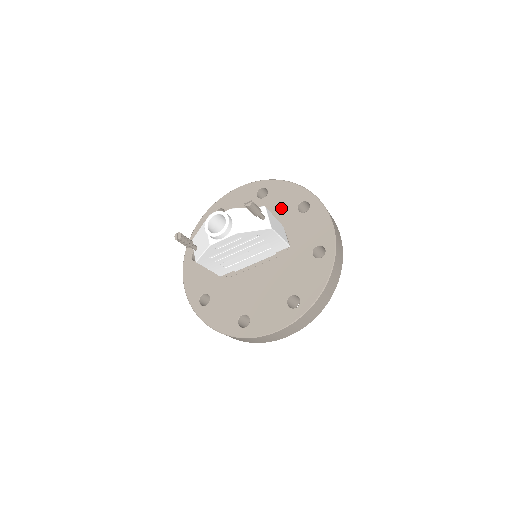
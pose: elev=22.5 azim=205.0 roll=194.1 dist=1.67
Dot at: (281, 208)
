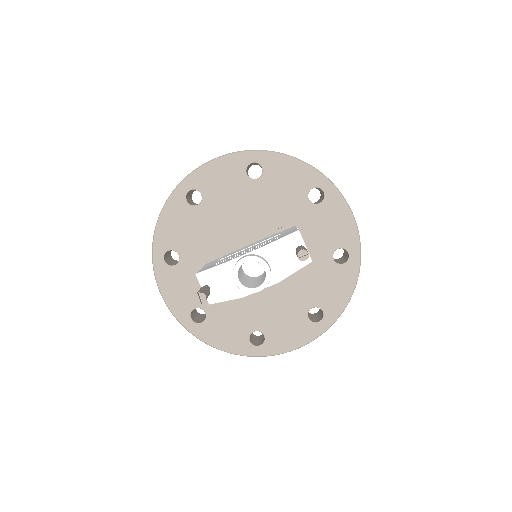
Dot at: (285, 196)
